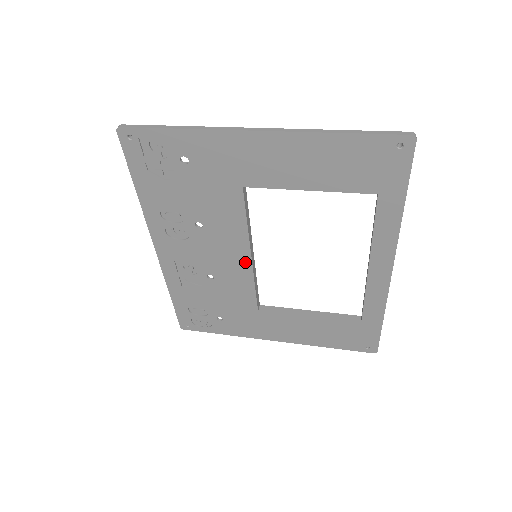
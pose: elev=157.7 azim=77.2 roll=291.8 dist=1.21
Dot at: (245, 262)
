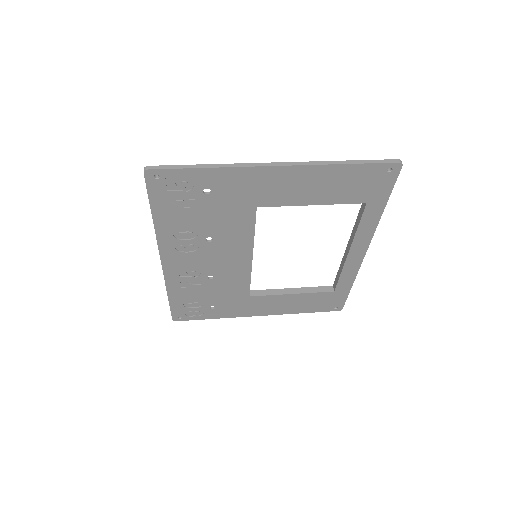
Dot at: (246, 262)
